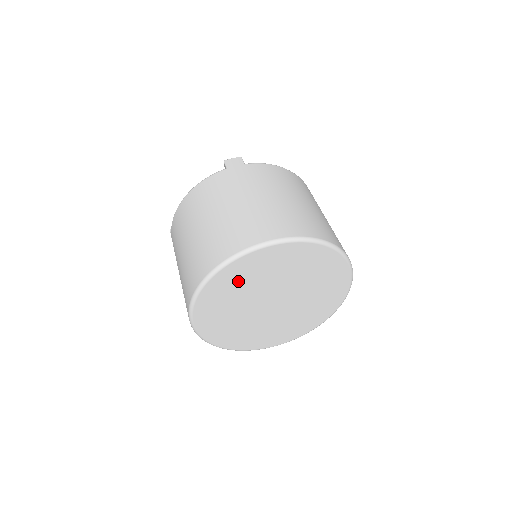
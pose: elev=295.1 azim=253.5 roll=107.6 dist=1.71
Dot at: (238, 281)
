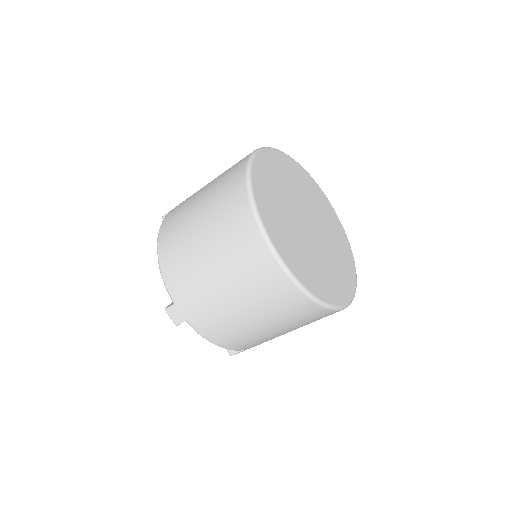
Dot at: (270, 191)
